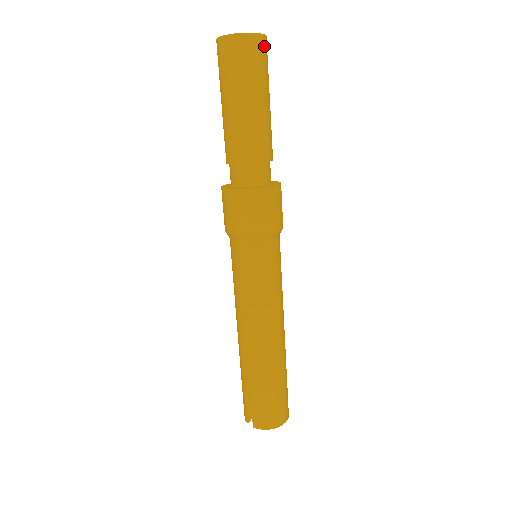
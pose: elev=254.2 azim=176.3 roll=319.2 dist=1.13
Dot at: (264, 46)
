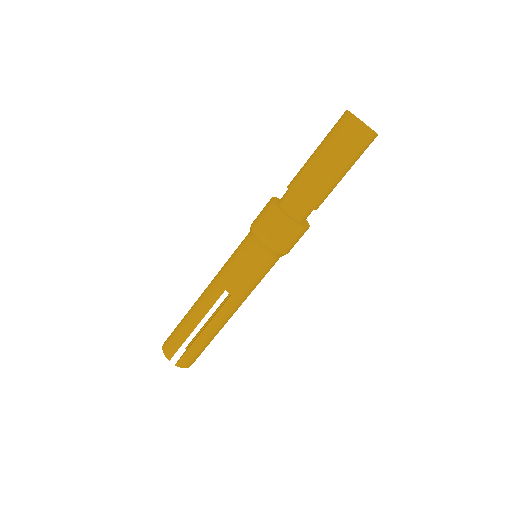
Dot at: occluded
